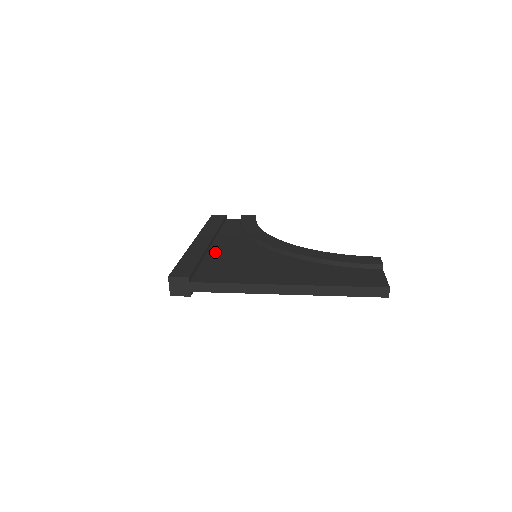
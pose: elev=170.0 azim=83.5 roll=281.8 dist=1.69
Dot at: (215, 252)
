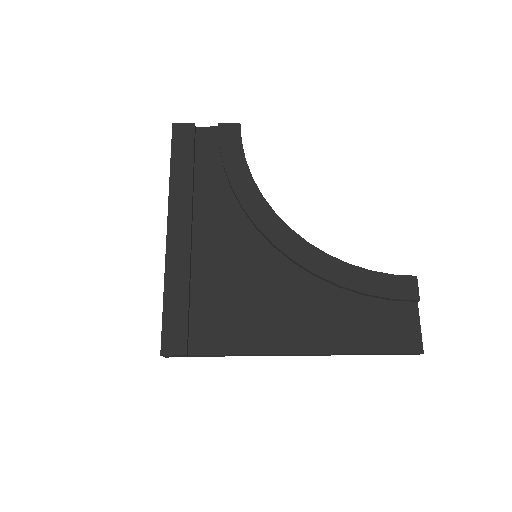
Dot at: (202, 260)
